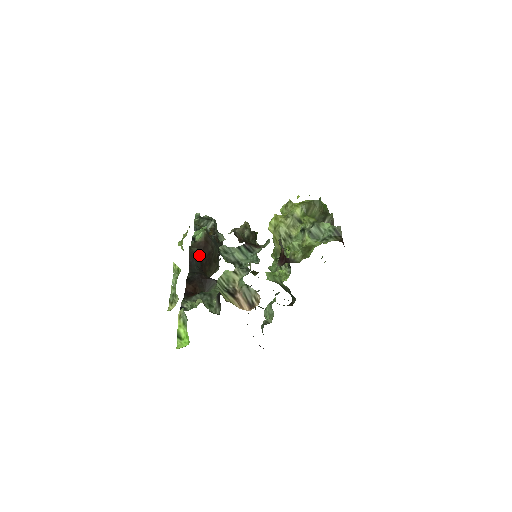
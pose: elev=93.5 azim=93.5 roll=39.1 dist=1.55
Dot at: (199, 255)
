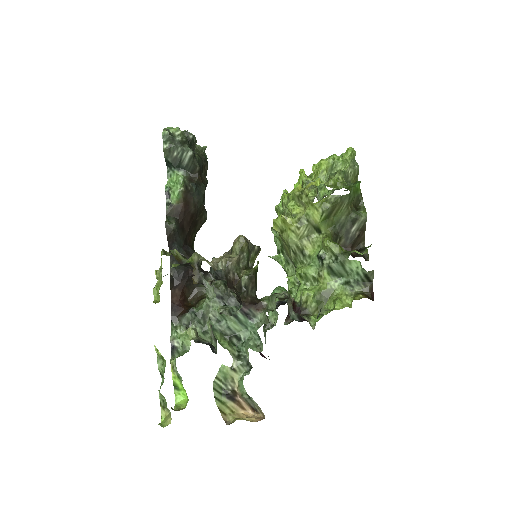
Dot at: (179, 228)
